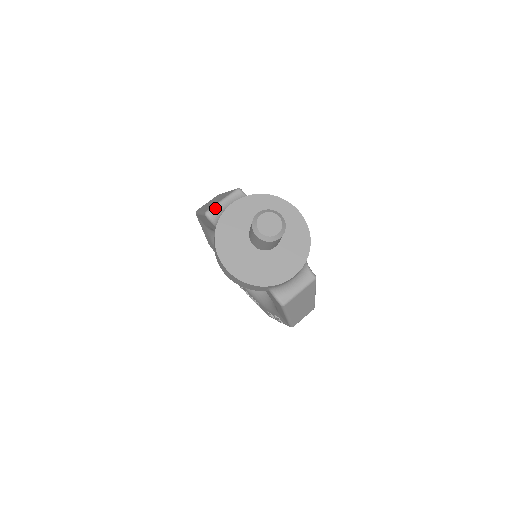
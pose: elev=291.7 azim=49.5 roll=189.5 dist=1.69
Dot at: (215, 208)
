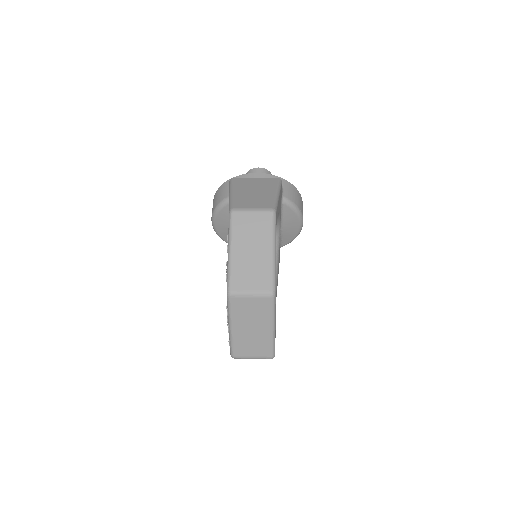
Dot at: occluded
